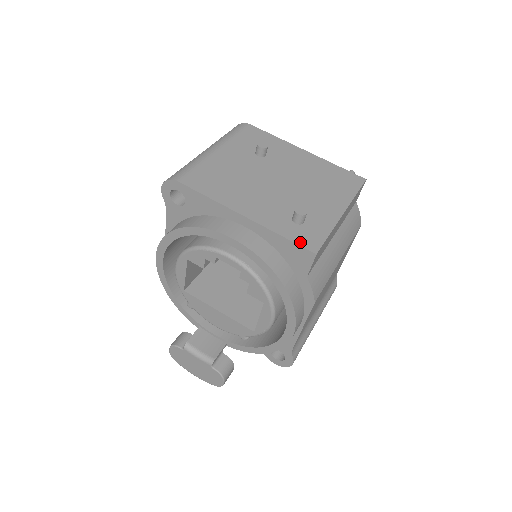
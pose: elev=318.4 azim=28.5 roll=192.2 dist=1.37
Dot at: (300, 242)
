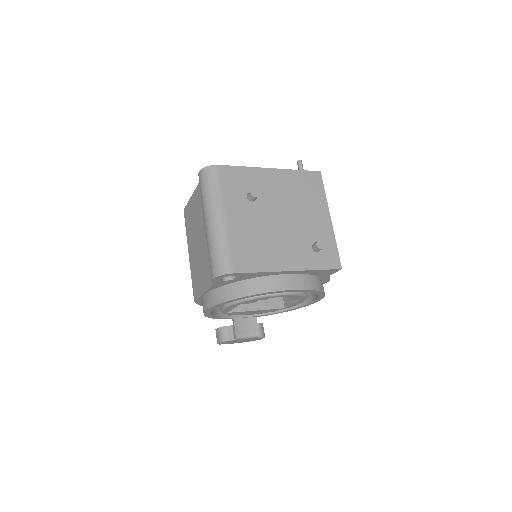
Dot at: (329, 266)
